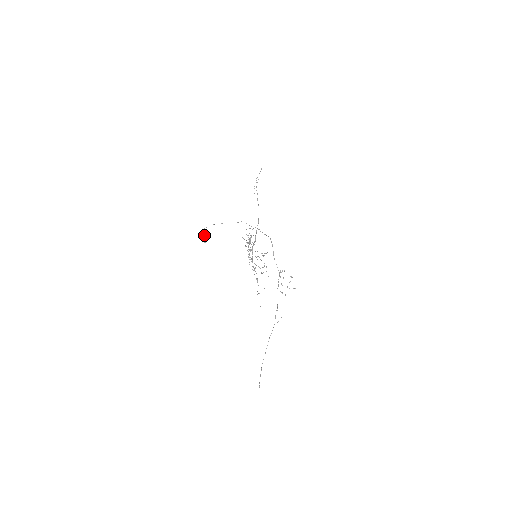
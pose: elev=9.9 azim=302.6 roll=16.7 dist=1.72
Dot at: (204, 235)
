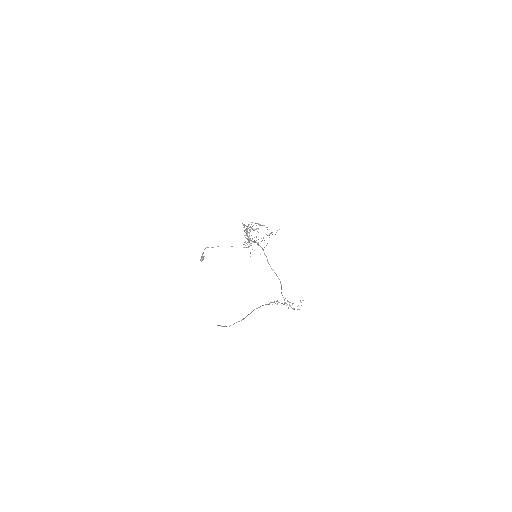
Dot at: (203, 252)
